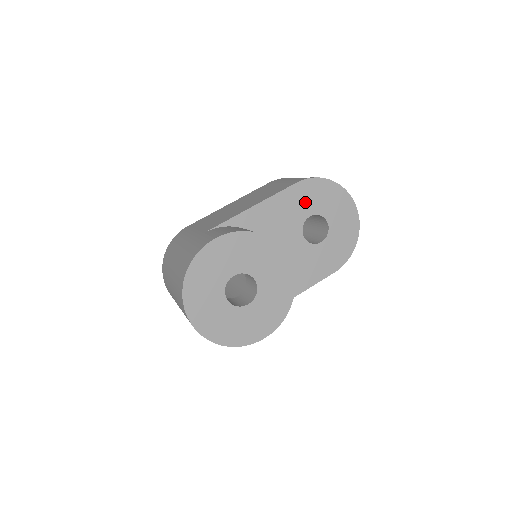
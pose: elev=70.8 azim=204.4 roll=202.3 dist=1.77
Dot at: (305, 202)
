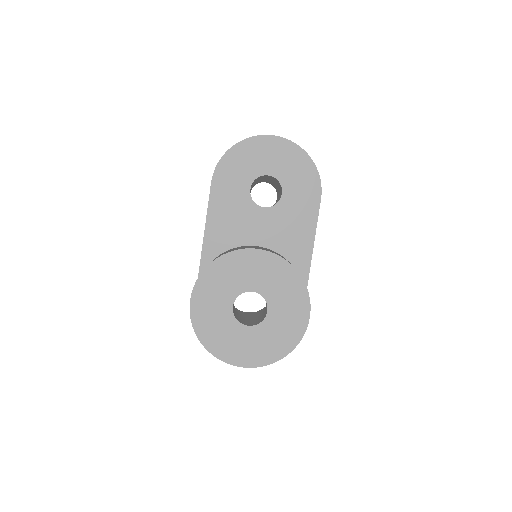
Dot at: (234, 186)
